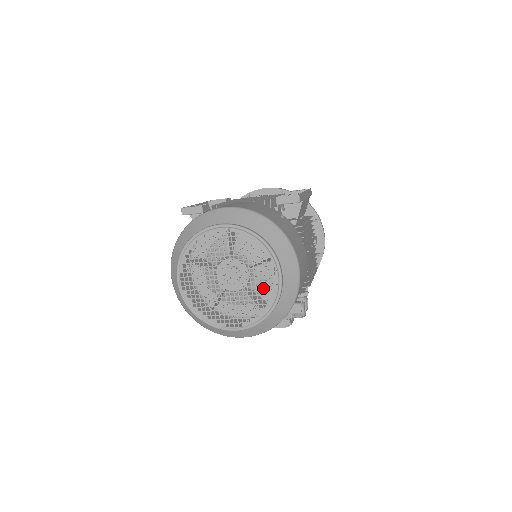
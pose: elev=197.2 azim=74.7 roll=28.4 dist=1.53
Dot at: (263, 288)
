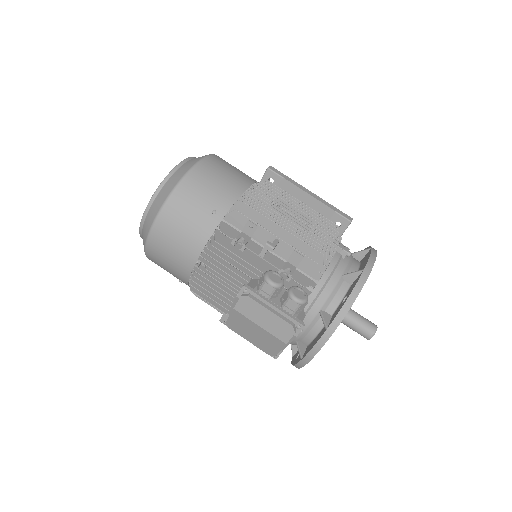
Dot at: occluded
